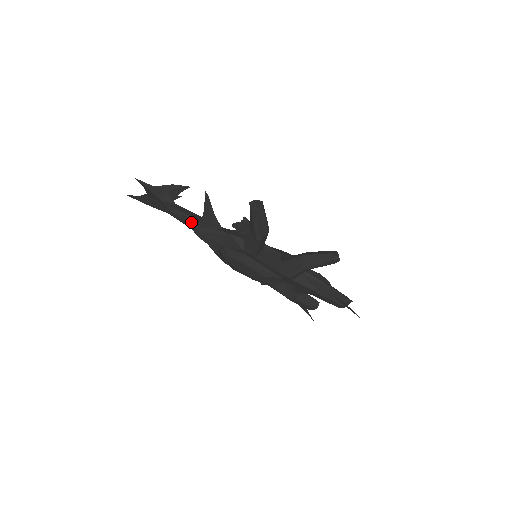
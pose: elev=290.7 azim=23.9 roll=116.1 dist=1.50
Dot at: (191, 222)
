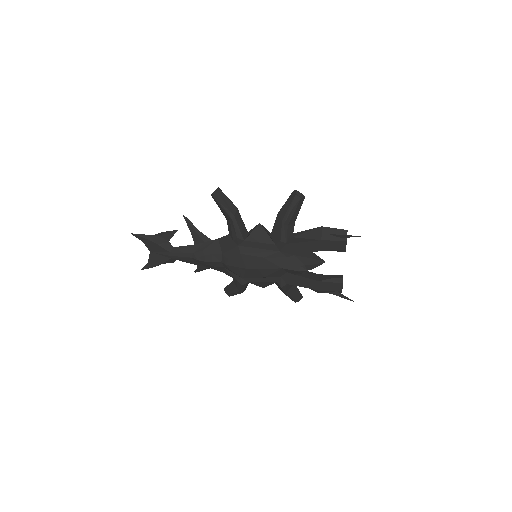
Dot at: (188, 251)
